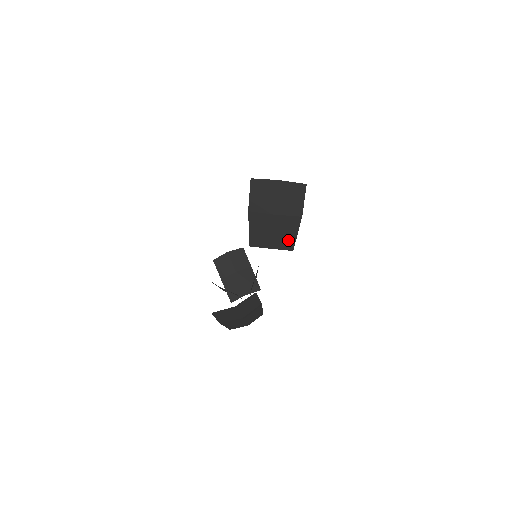
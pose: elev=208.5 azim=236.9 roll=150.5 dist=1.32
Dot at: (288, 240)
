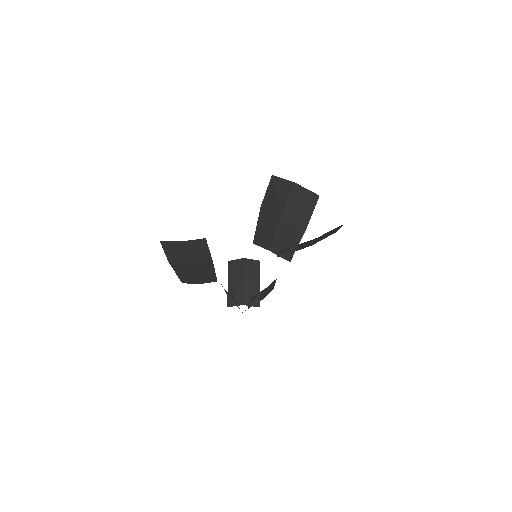
Dot at: (288, 248)
